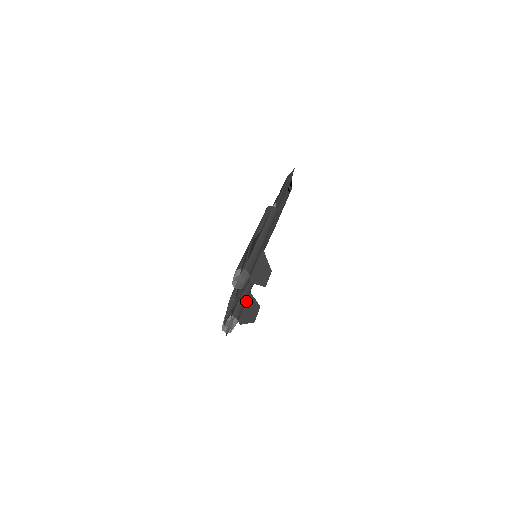
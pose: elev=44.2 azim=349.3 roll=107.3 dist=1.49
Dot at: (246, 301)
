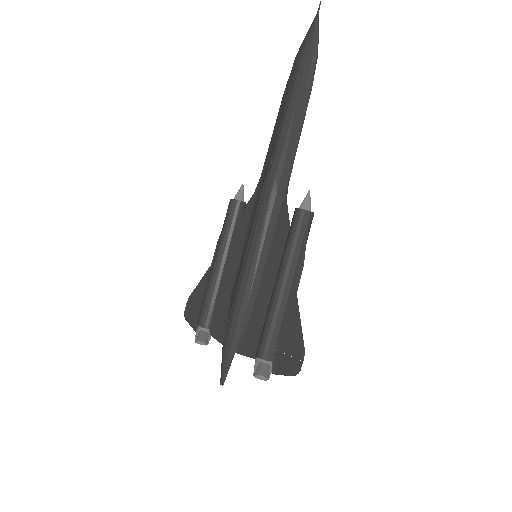
Dot at: occluded
